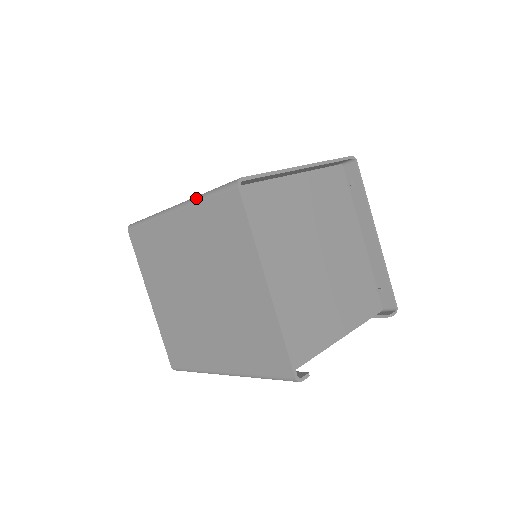
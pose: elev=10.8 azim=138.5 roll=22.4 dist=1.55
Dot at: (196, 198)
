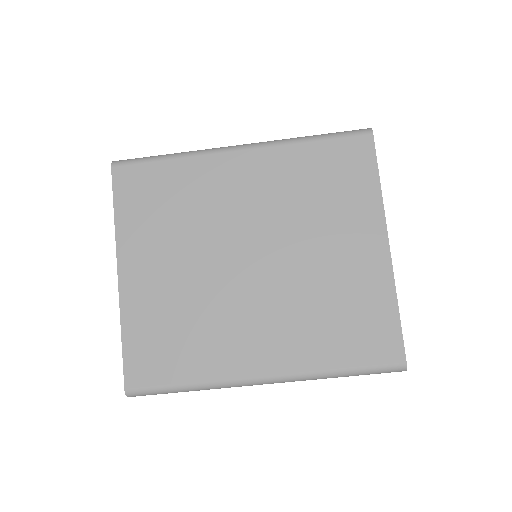
Dot at: (291, 139)
